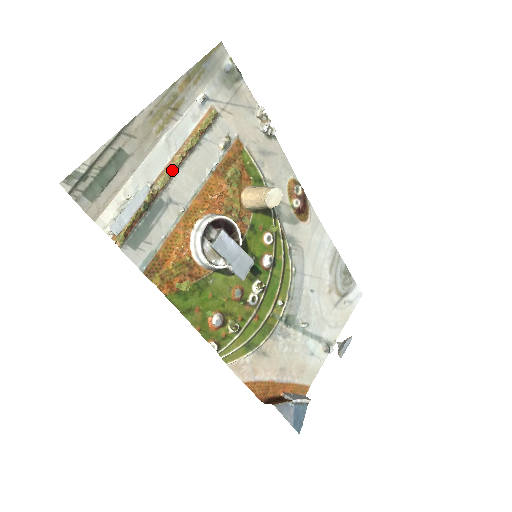
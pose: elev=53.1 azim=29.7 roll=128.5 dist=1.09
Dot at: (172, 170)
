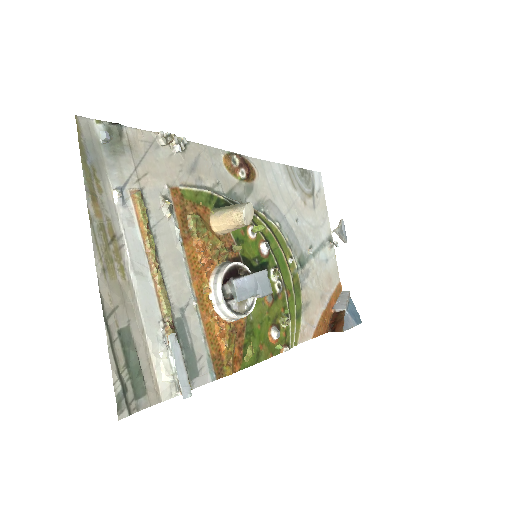
Dot at: (163, 290)
